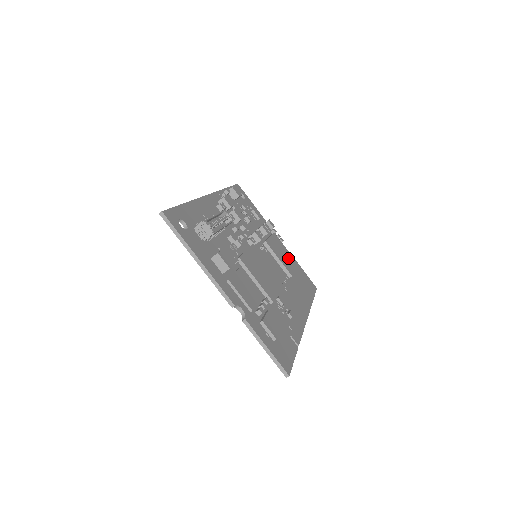
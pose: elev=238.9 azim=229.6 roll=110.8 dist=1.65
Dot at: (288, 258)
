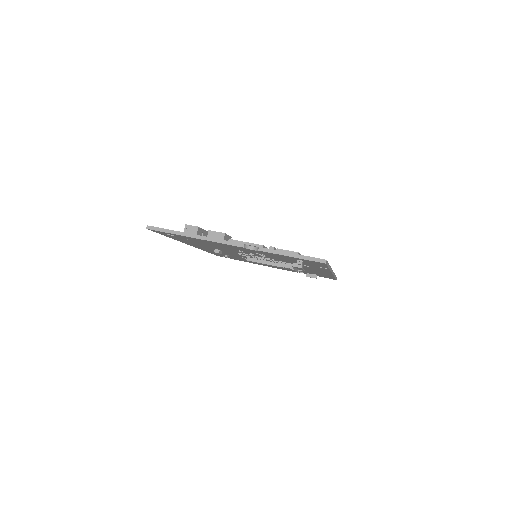
Dot at: occluded
